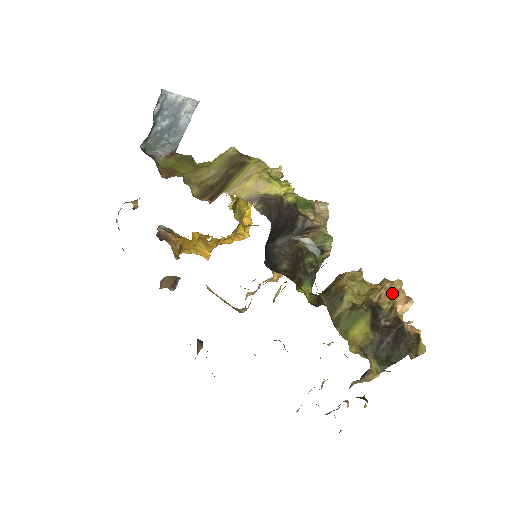
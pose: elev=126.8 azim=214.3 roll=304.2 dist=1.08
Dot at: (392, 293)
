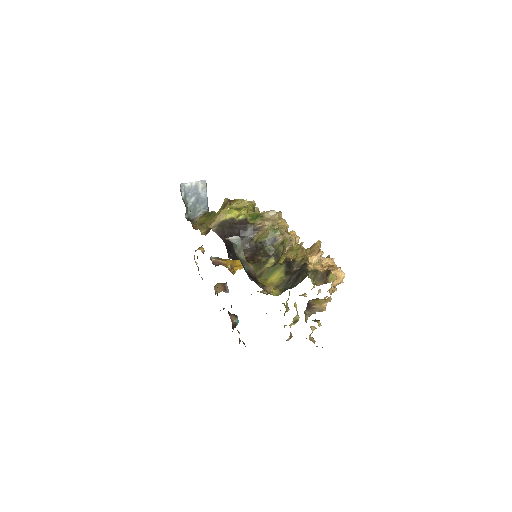
Dot at: (313, 250)
